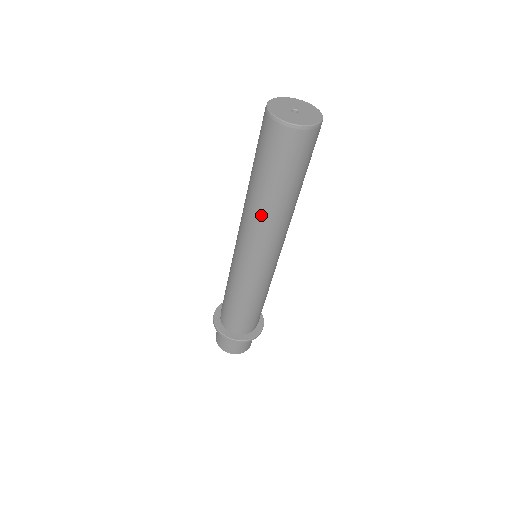
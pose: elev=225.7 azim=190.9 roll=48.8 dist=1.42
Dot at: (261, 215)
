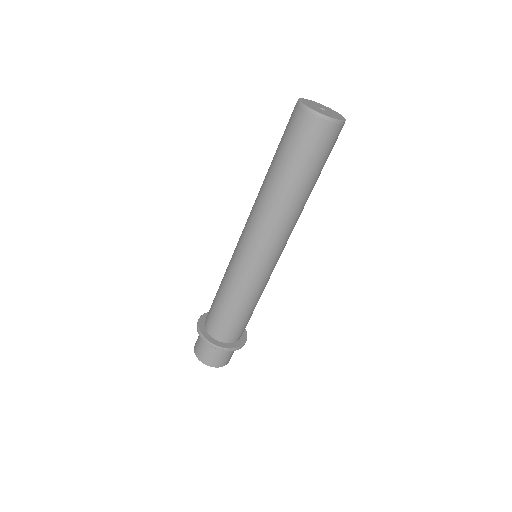
Dot at: (275, 205)
